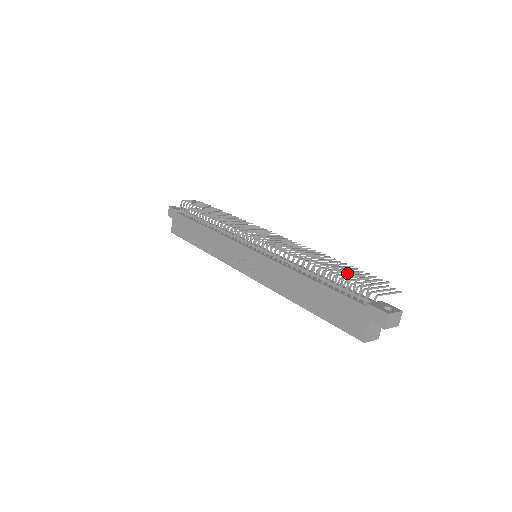
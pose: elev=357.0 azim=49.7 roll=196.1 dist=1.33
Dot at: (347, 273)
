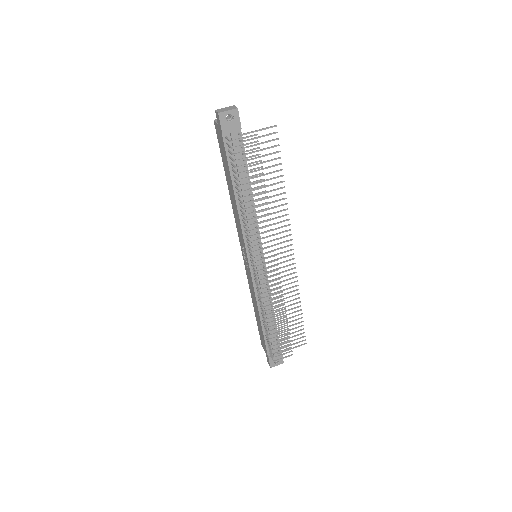
Dot at: (273, 346)
